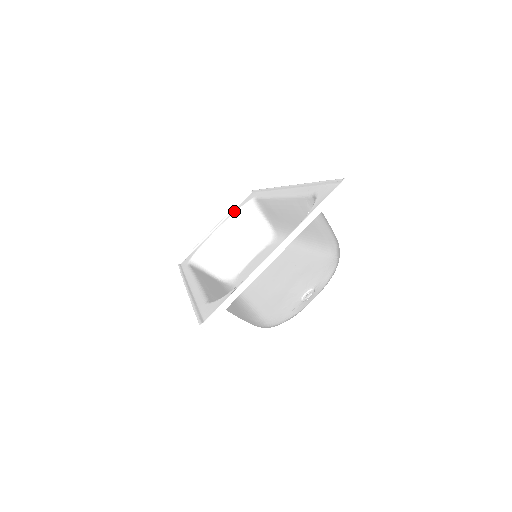
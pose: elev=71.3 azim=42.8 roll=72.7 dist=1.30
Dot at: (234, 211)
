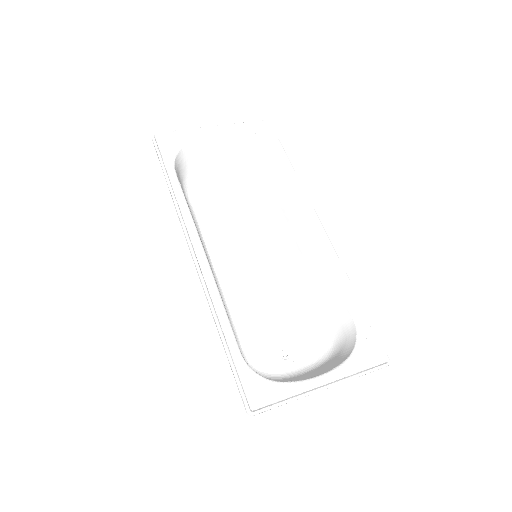
Dot at: (242, 130)
